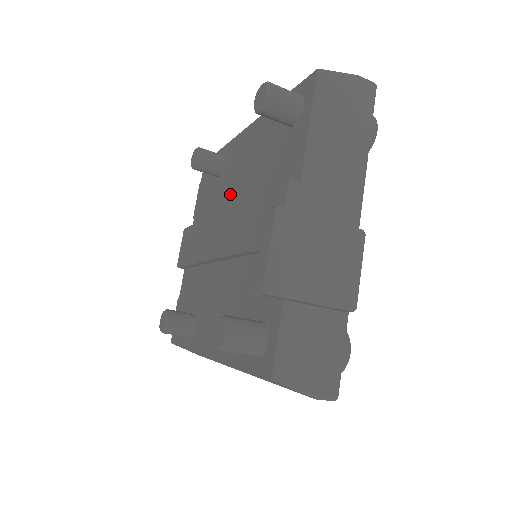
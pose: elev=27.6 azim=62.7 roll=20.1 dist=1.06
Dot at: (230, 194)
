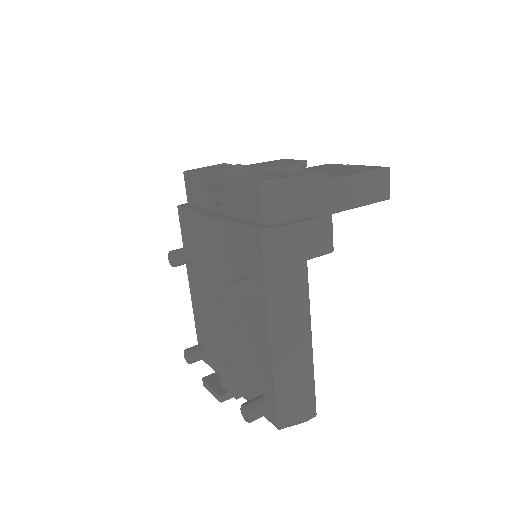
Dot at: (239, 311)
